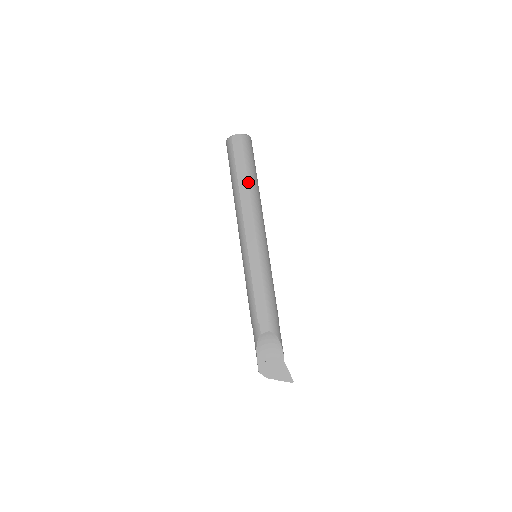
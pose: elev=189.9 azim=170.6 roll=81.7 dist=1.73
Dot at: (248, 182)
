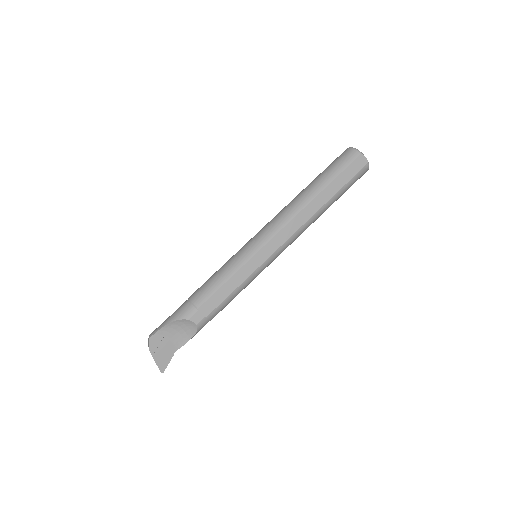
Dot at: (326, 203)
